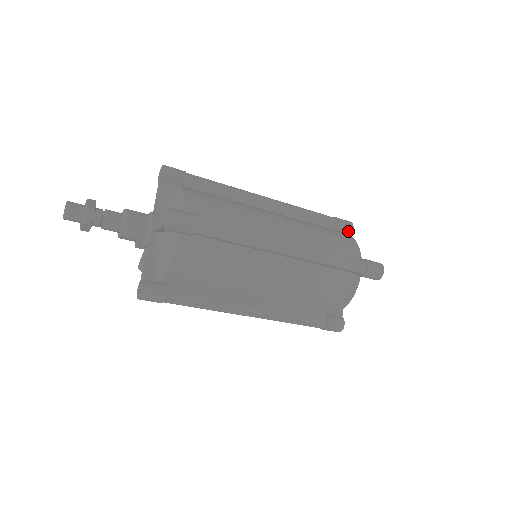
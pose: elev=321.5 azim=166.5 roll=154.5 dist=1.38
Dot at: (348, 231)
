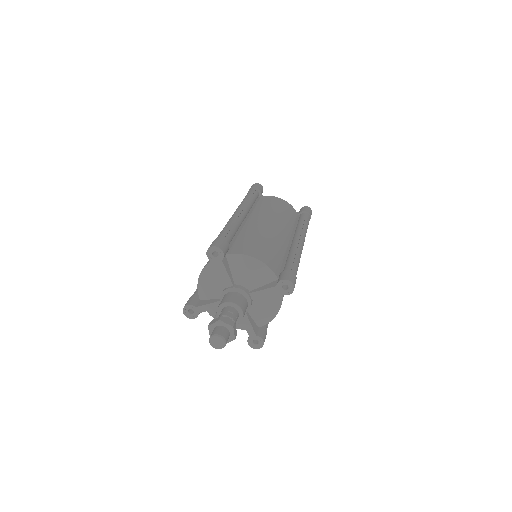
Dot at: (262, 192)
